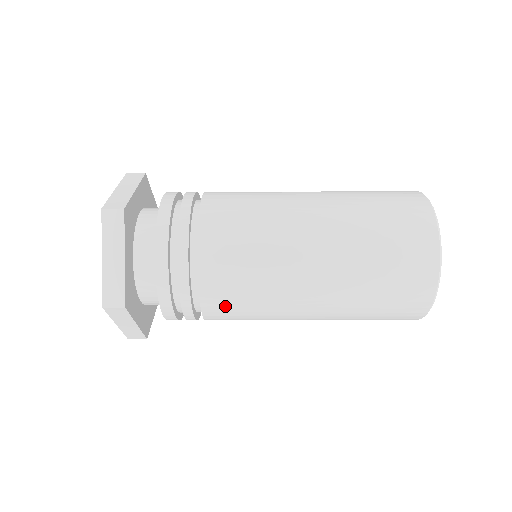
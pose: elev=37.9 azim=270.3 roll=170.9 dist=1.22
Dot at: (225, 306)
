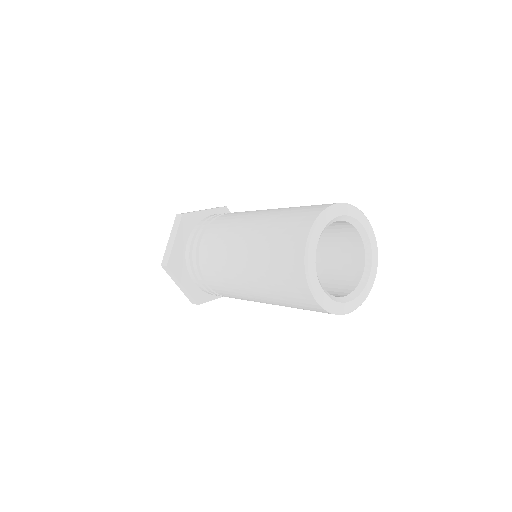
Dot at: (211, 276)
